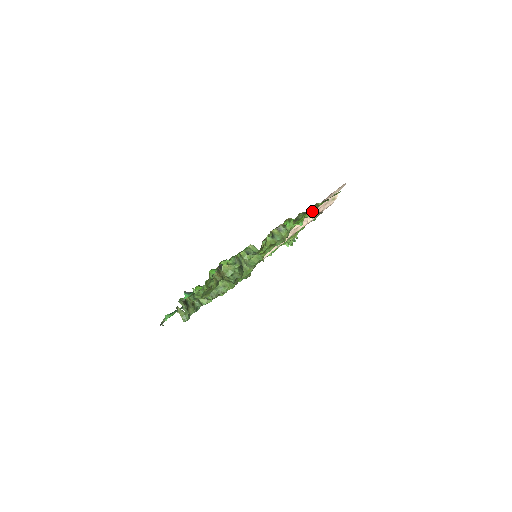
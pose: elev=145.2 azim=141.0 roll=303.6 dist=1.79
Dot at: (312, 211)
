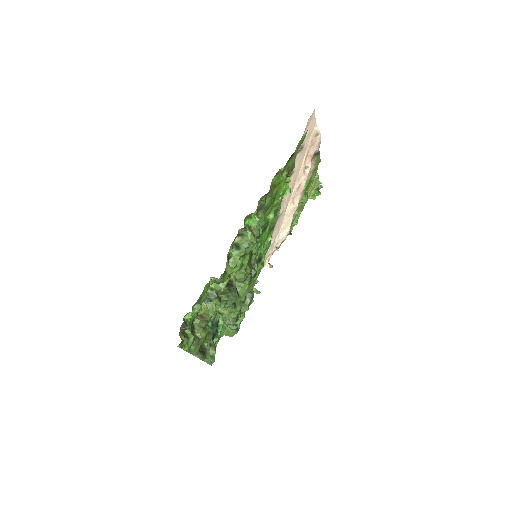
Dot at: (287, 175)
